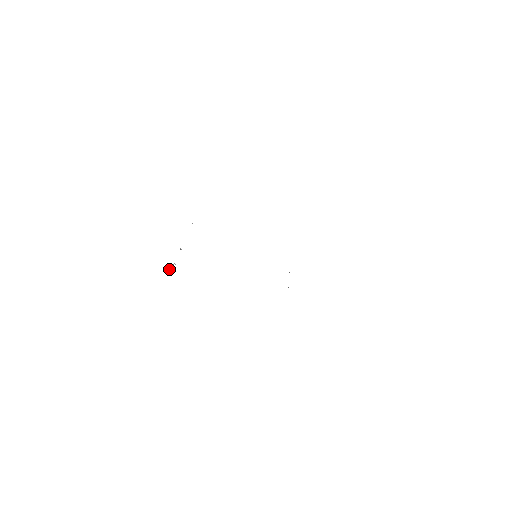
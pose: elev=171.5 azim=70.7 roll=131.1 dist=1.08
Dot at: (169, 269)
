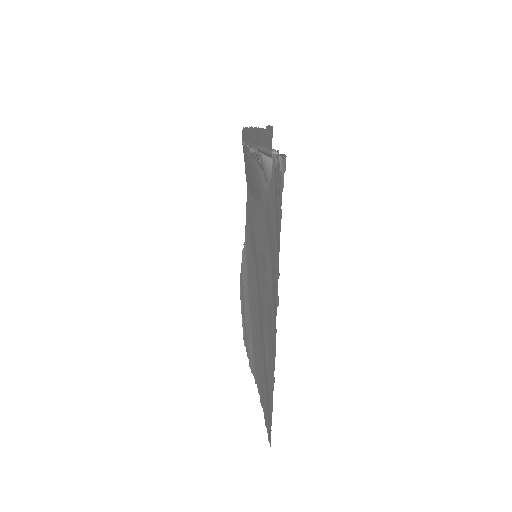
Dot at: (276, 151)
